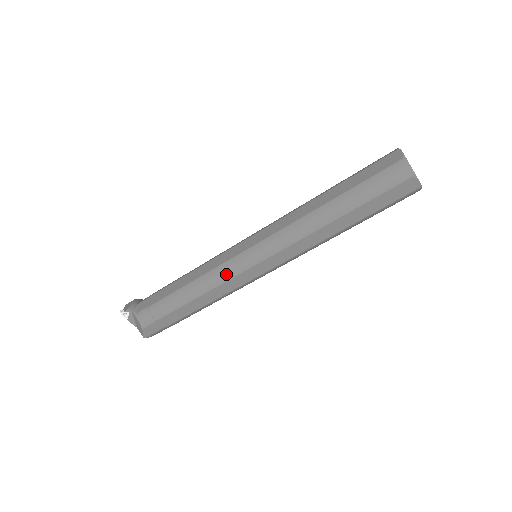
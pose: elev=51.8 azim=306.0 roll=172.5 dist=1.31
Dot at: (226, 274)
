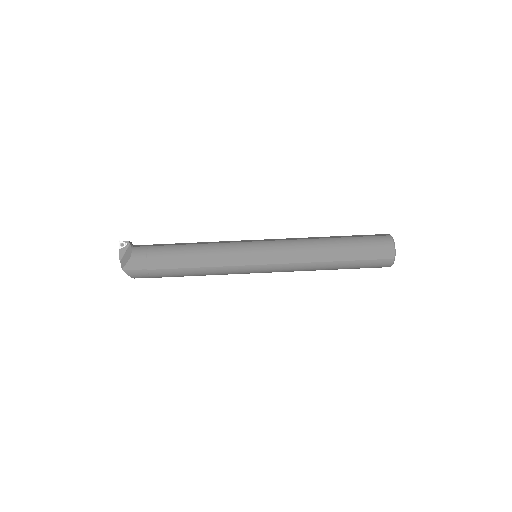
Dot at: (232, 249)
